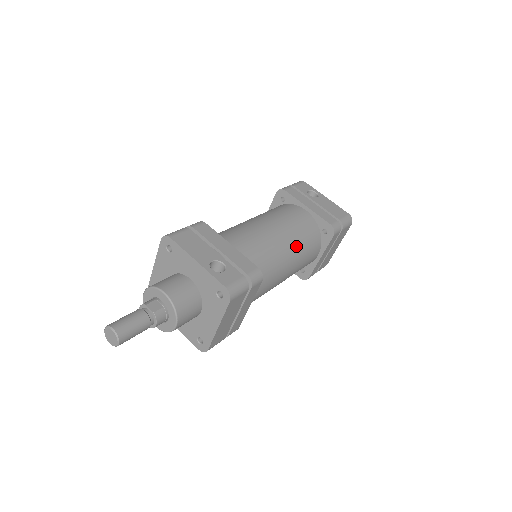
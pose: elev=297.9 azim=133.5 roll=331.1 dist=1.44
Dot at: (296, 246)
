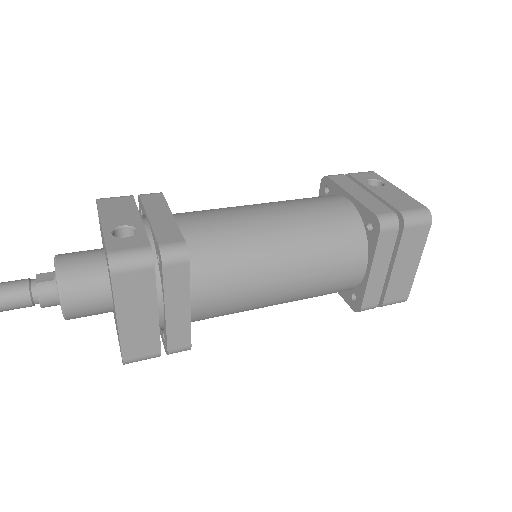
Dot at: (303, 239)
